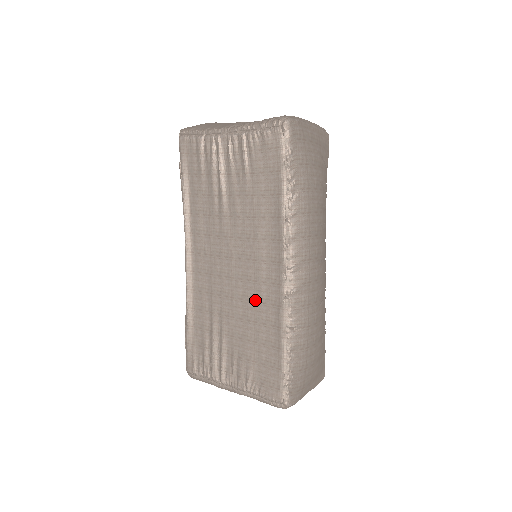
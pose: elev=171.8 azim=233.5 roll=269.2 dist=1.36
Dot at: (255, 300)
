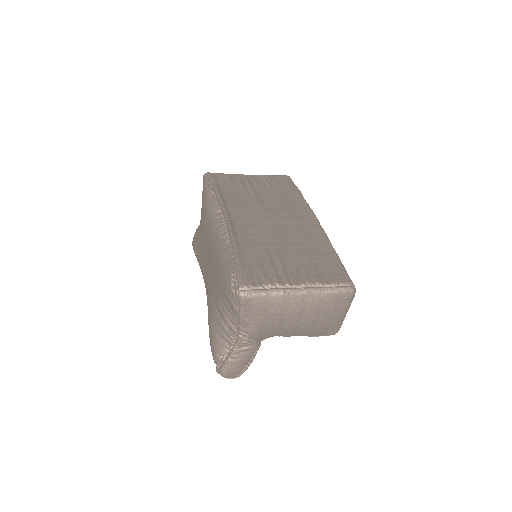
Dot at: (300, 234)
